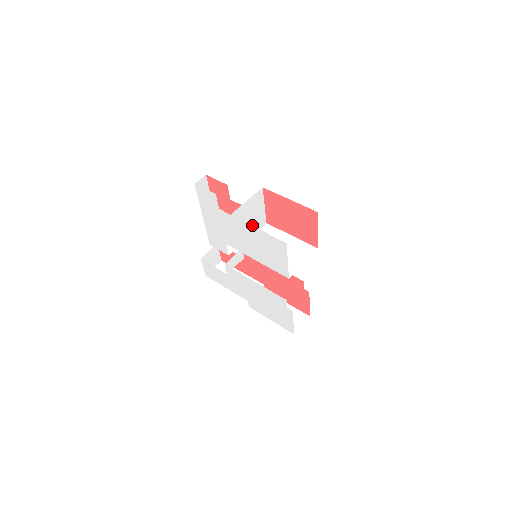
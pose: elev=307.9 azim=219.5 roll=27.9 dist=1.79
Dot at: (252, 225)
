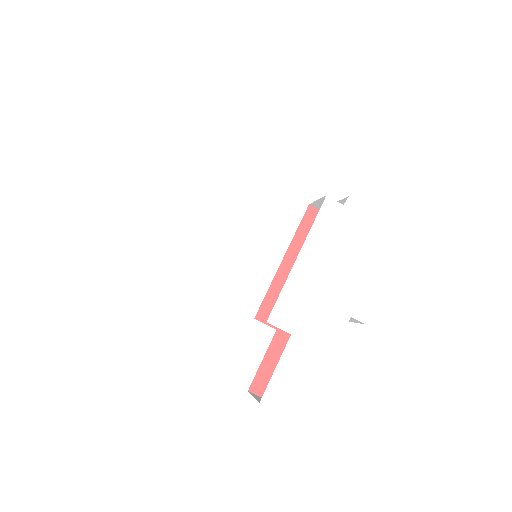
Dot at: occluded
